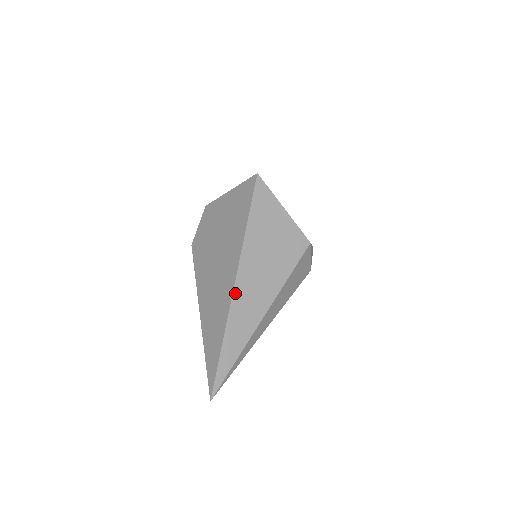
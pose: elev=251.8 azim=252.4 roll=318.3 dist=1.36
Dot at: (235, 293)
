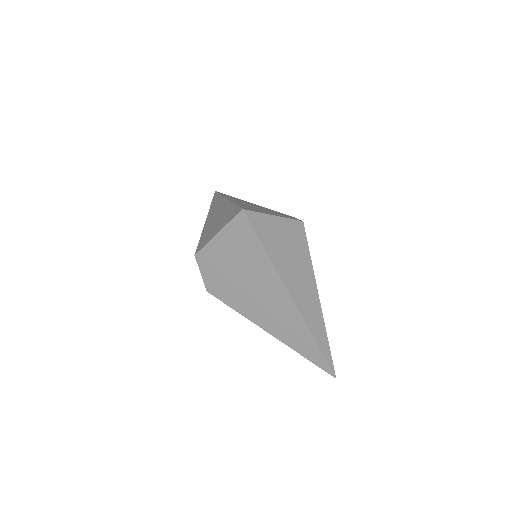
Dot at: (297, 305)
